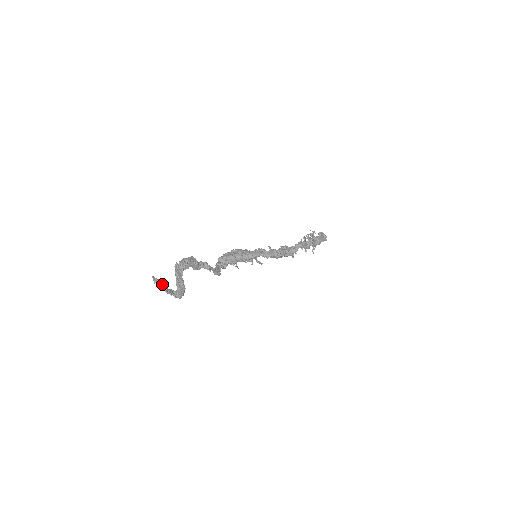
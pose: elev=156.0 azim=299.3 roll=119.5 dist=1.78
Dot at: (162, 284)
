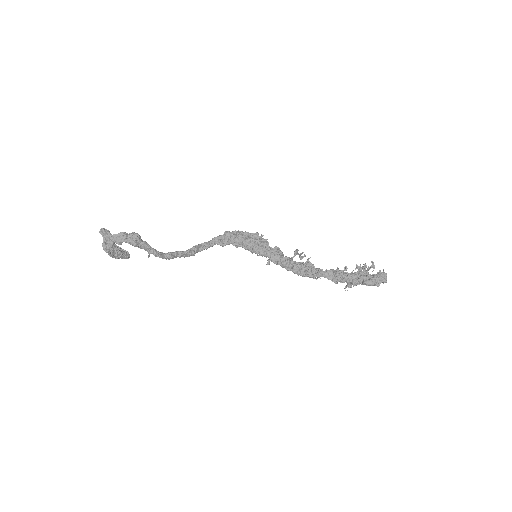
Dot at: occluded
